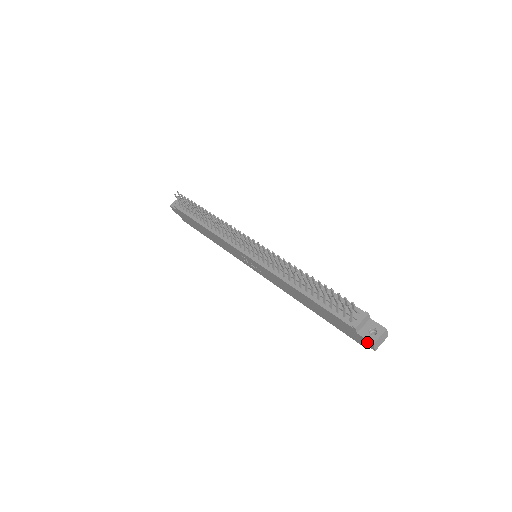
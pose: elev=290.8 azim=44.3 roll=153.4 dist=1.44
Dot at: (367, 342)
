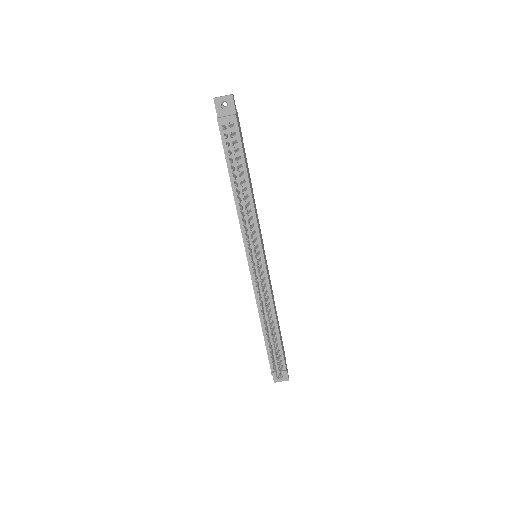
Dot at: (273, 376)
